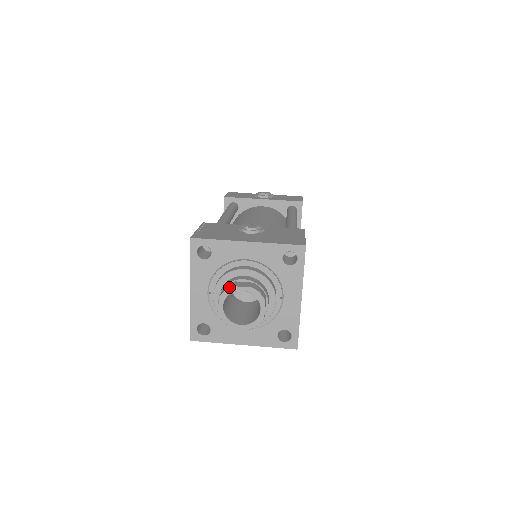
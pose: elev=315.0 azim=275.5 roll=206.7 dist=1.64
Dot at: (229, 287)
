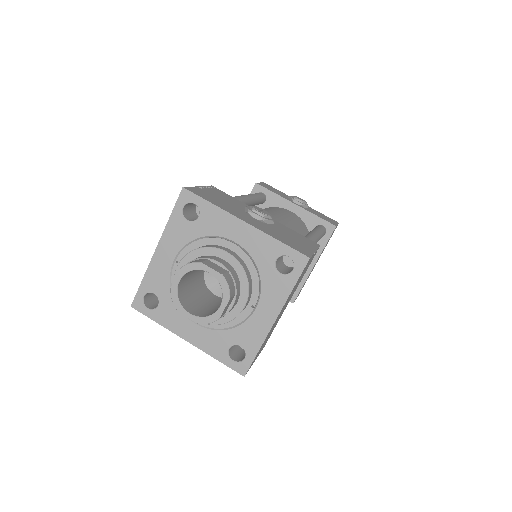
Dot at: (196, 261)
